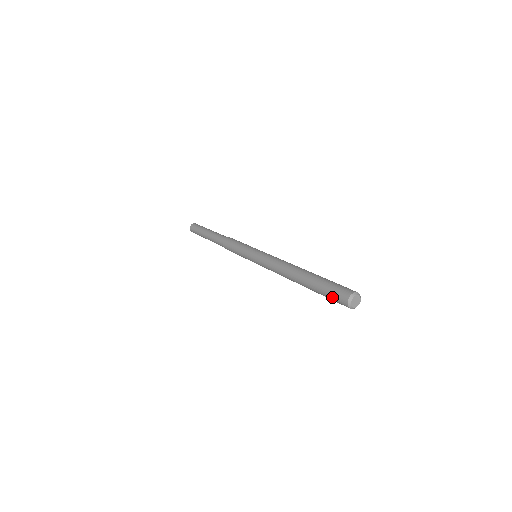
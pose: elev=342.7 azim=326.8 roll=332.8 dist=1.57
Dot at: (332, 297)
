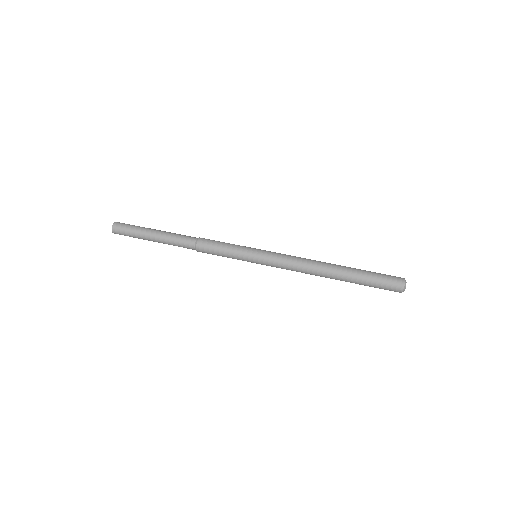
Dot at: occluded
